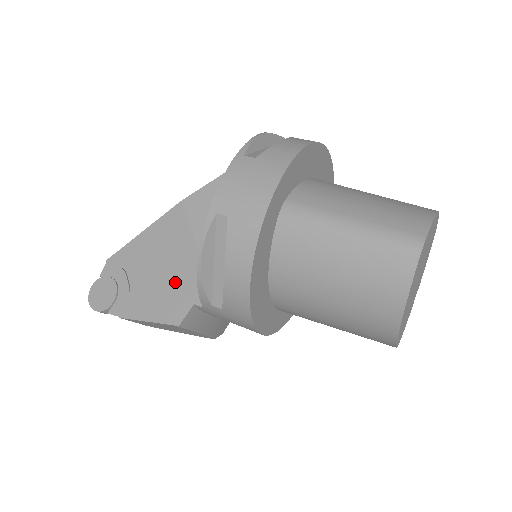
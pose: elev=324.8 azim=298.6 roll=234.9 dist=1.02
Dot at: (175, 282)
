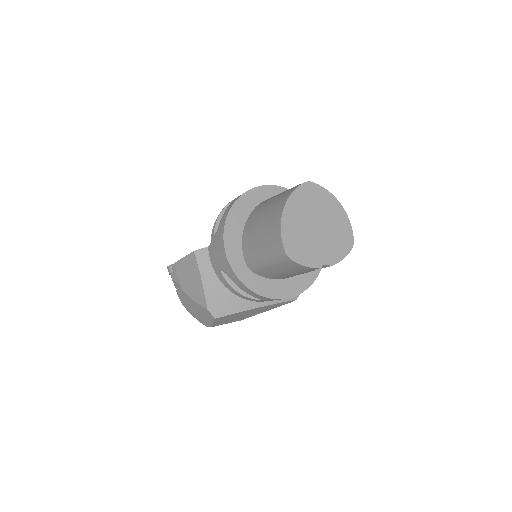
Dot at: occluded
